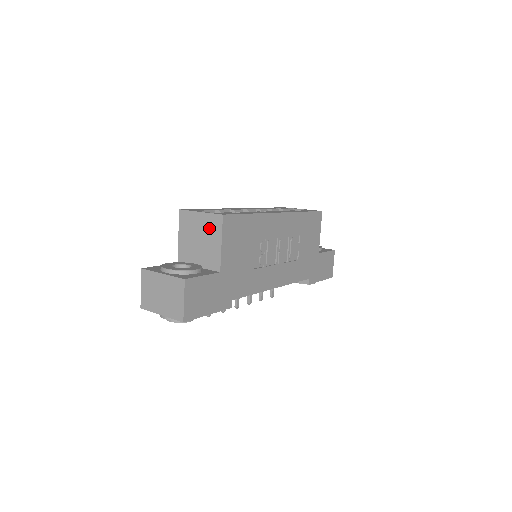
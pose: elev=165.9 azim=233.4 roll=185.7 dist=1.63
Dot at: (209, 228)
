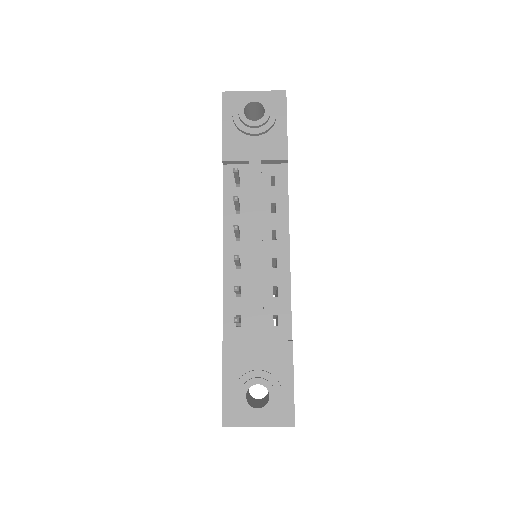
Dot at: occluded
